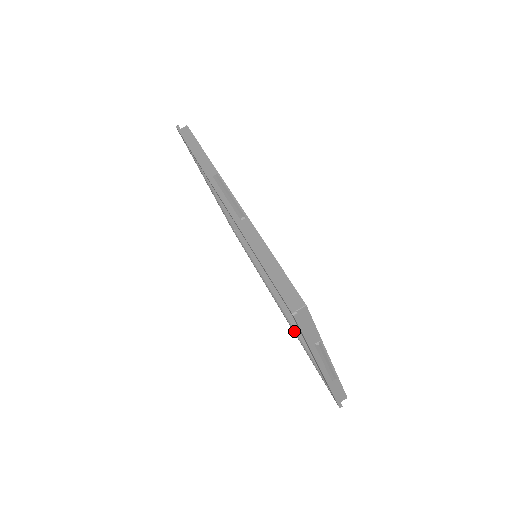
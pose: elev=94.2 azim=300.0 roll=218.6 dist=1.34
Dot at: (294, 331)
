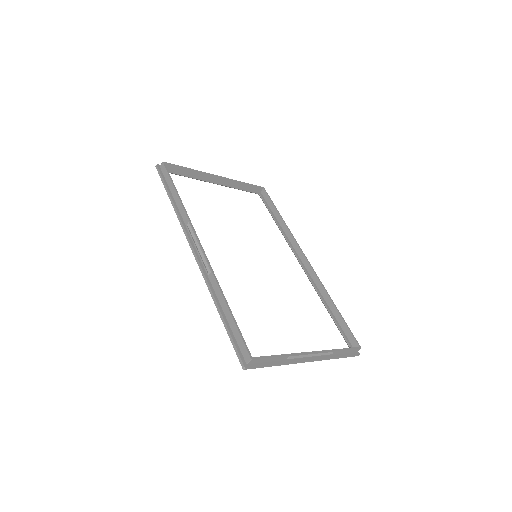
Dot at: occluded
